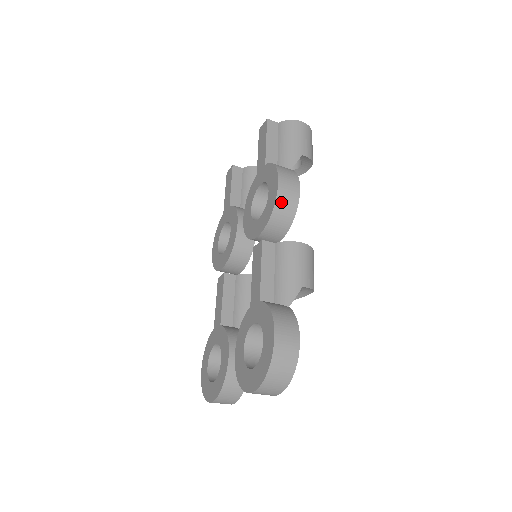
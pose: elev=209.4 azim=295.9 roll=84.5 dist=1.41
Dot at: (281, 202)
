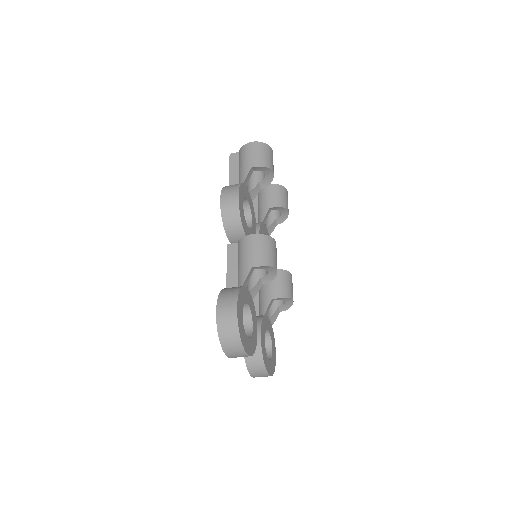
Dot at: (225, 212)
